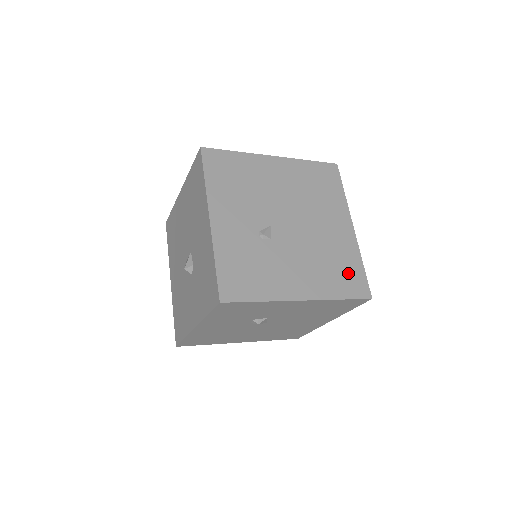
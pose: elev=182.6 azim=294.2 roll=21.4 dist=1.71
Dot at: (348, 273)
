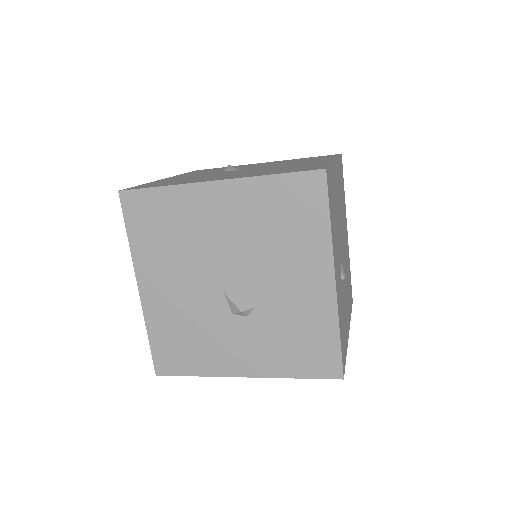
Dot at: occluded
